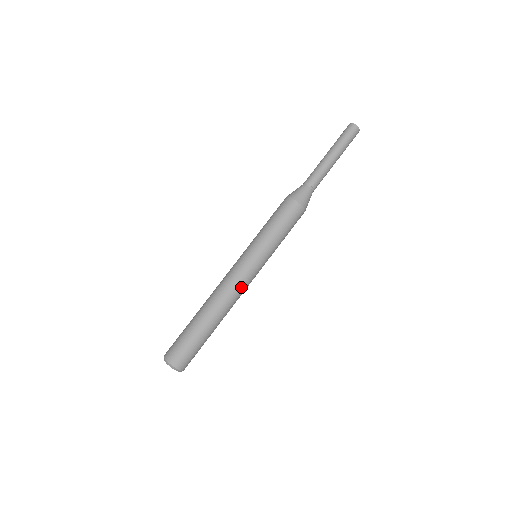
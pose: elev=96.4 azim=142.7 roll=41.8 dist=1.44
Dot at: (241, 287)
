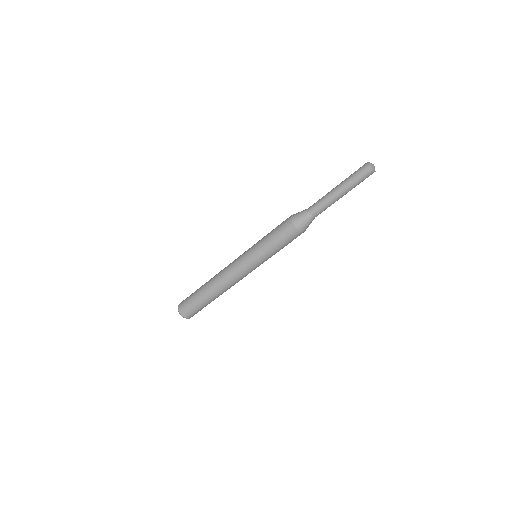
Dot at: (240, 279)
